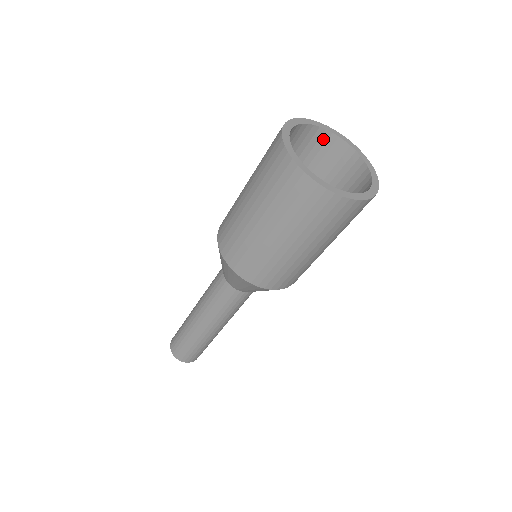
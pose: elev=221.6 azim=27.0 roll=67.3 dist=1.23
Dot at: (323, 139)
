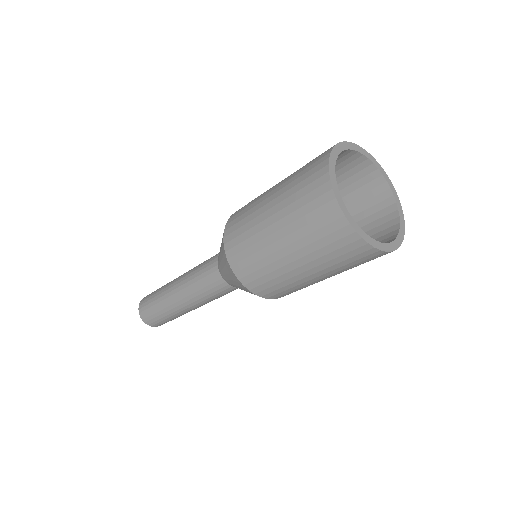
Dot at: (351, 159)
